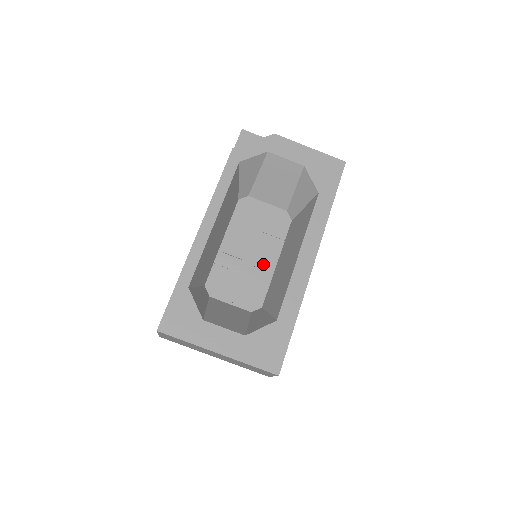
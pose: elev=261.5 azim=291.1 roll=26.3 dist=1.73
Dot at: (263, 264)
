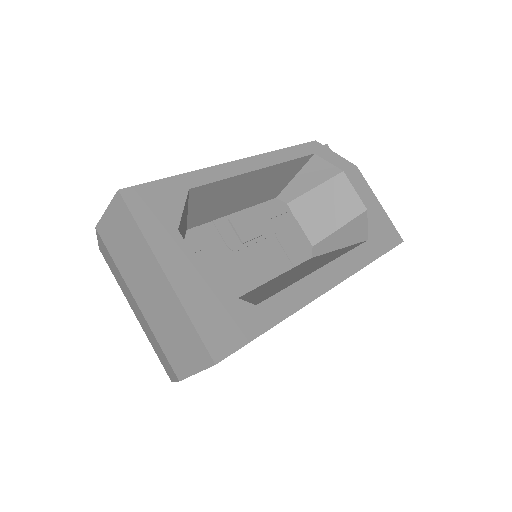
Dot at: (259, 266)
